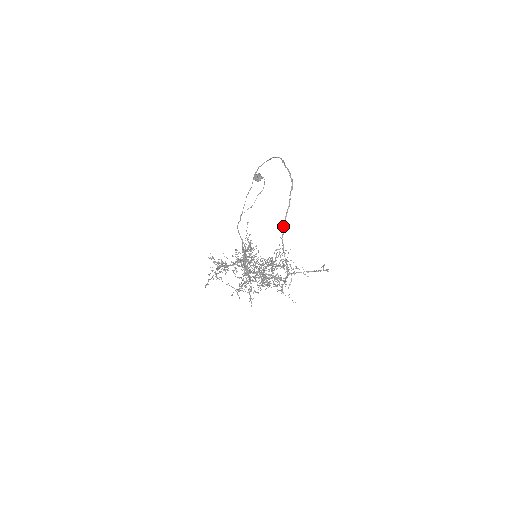
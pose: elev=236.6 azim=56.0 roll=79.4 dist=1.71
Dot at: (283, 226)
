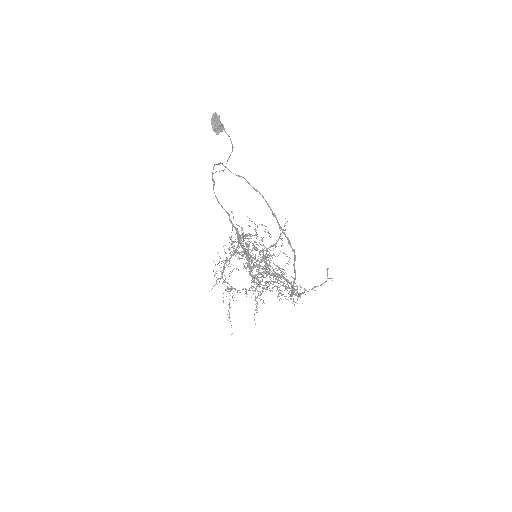
Dot at: (292, 291)
